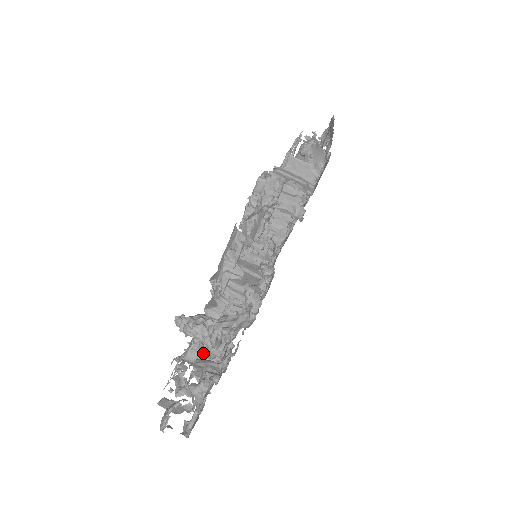
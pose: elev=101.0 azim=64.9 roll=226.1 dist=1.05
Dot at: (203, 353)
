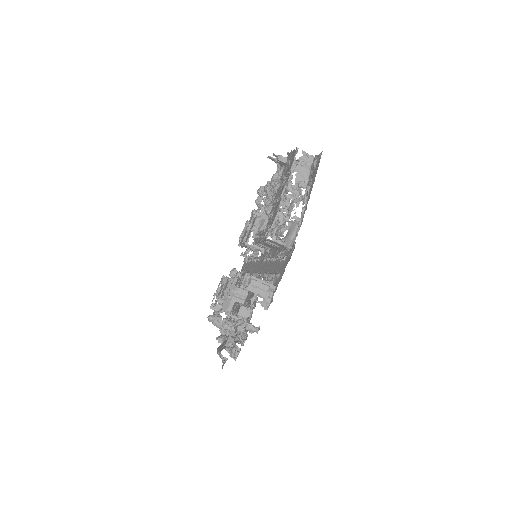
Dot at: occluded
